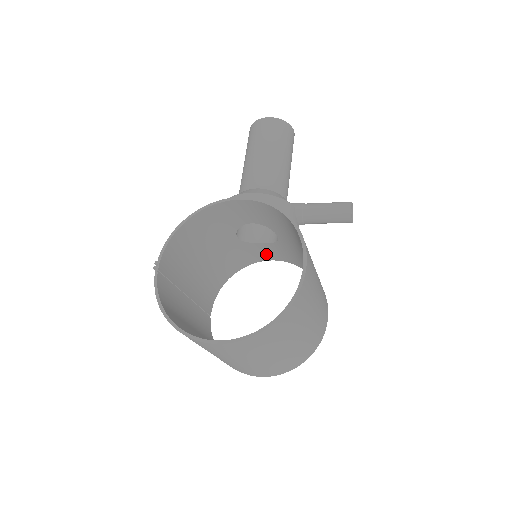
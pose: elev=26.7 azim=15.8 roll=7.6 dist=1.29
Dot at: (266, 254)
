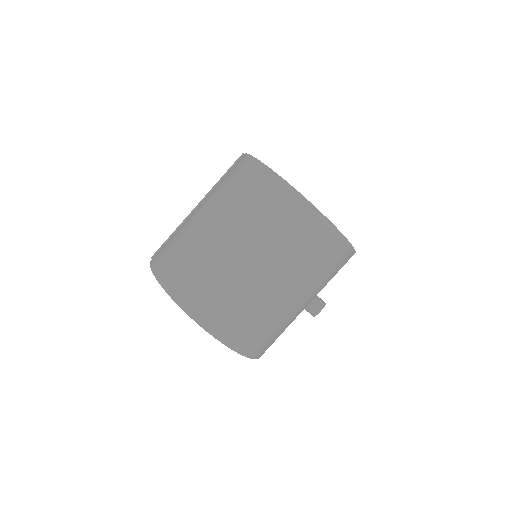
Dot at: occluded
